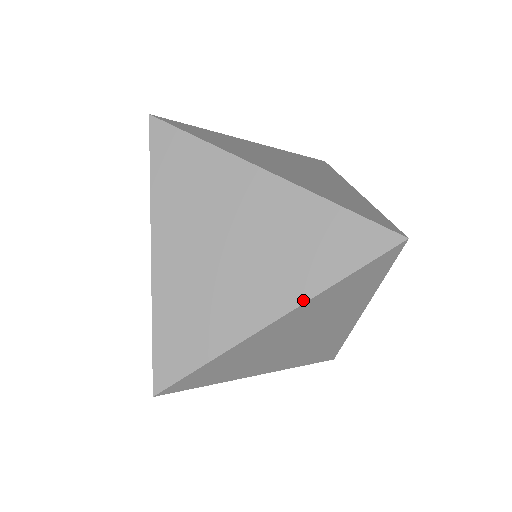
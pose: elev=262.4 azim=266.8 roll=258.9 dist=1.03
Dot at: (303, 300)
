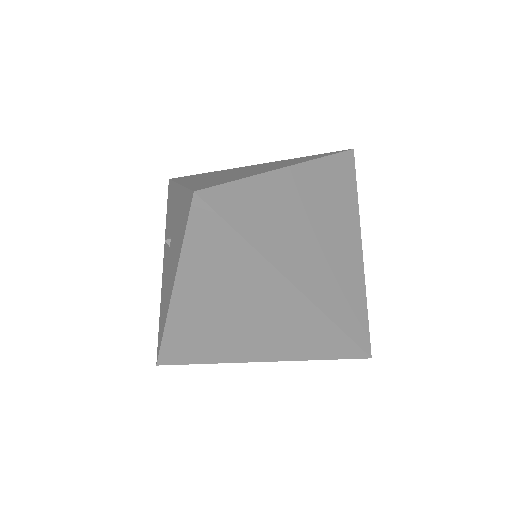
Dot at: (281, 360)
